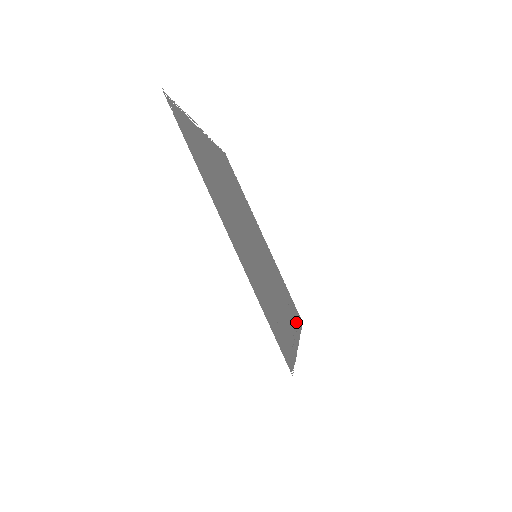
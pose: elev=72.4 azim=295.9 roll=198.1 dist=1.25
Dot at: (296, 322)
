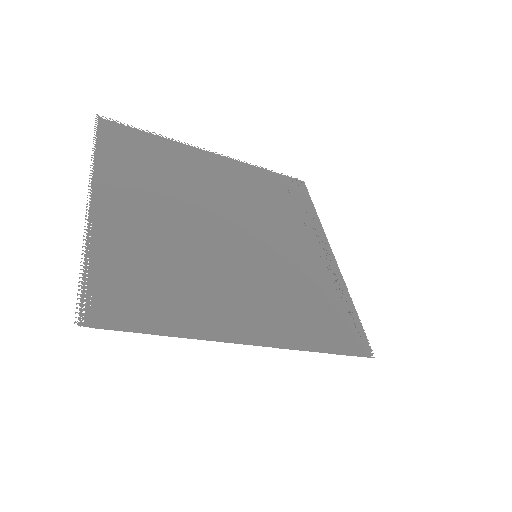
Dot at: (310, 218)
